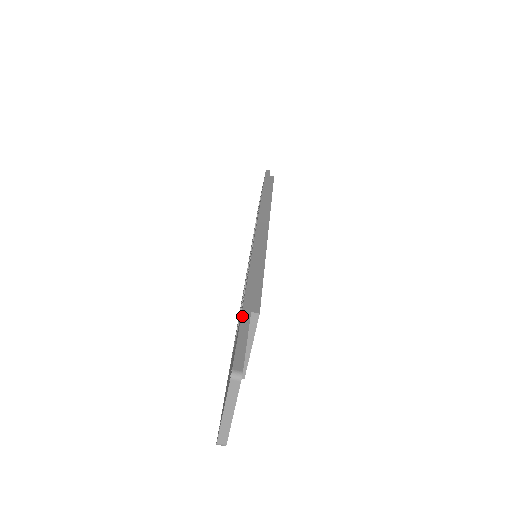
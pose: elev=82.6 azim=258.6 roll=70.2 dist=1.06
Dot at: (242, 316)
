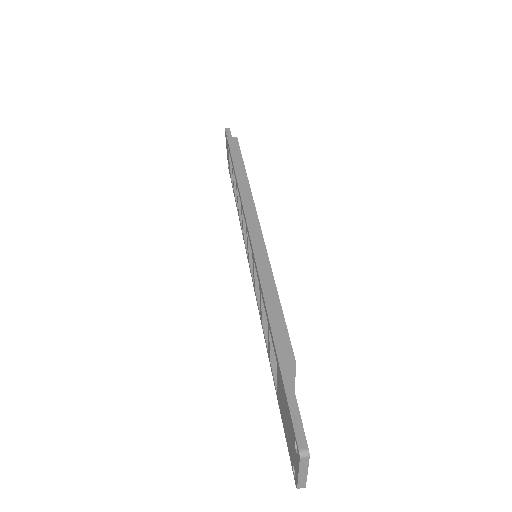
Dot at: (282, 374)
